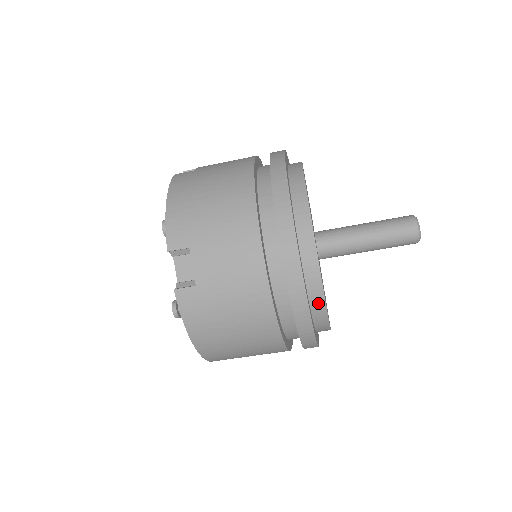
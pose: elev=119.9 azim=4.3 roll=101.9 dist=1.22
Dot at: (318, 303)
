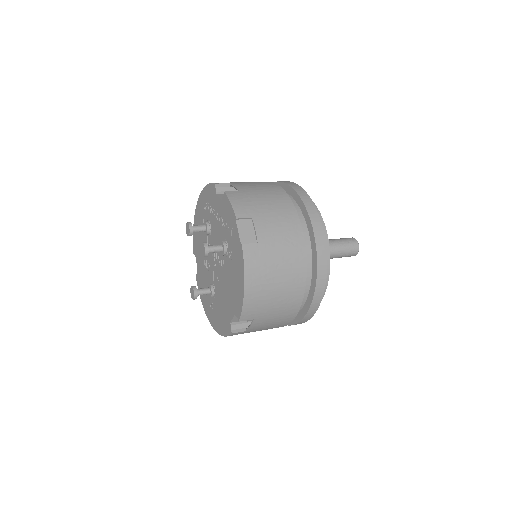
Dot at: occluded
